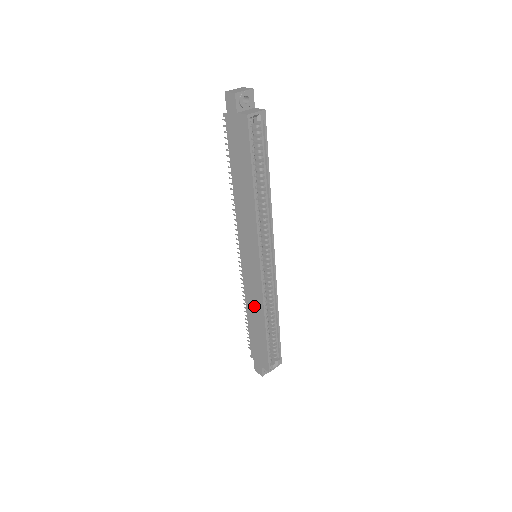
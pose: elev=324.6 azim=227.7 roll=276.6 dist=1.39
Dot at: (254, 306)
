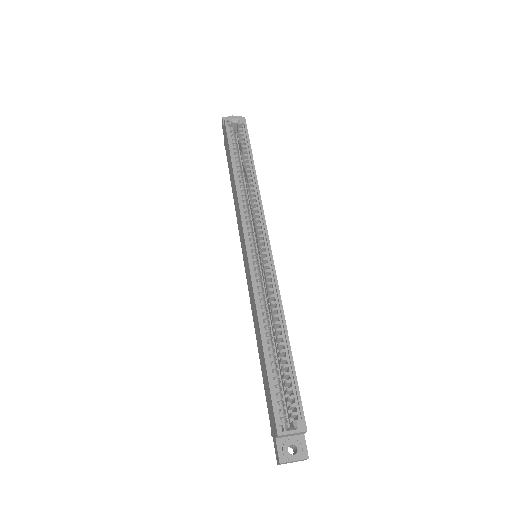
Dot at: (255, 321)
